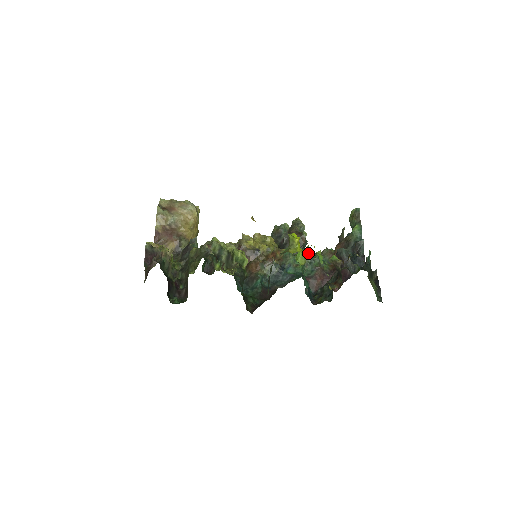
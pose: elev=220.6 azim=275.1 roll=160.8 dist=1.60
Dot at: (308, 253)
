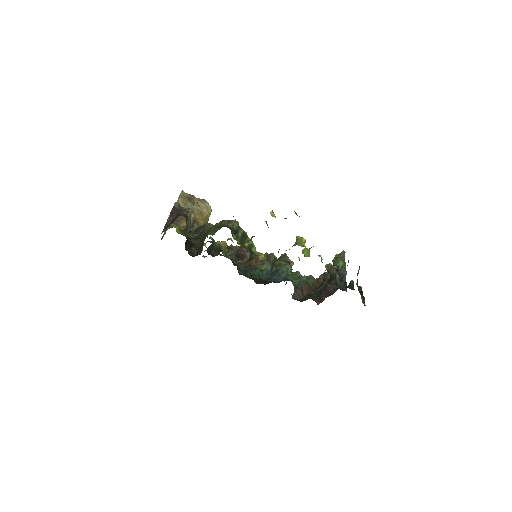
Dot at: occluded
